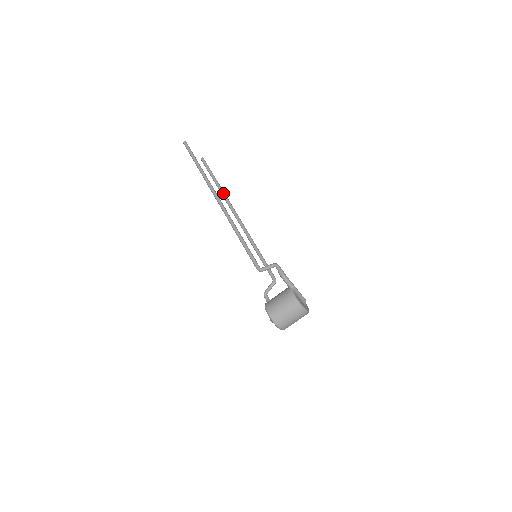
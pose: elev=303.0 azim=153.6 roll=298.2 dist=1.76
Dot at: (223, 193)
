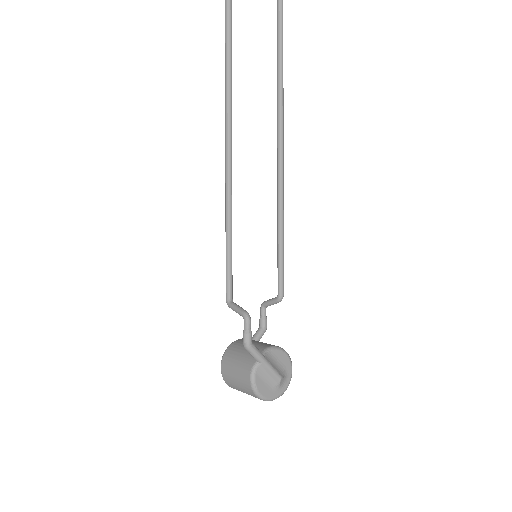
Dot at: (279, 84)
